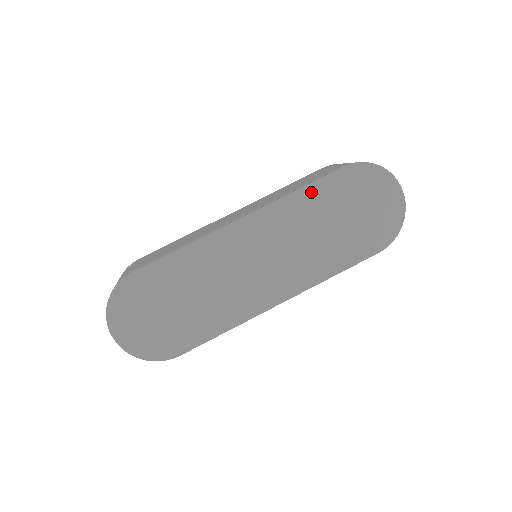
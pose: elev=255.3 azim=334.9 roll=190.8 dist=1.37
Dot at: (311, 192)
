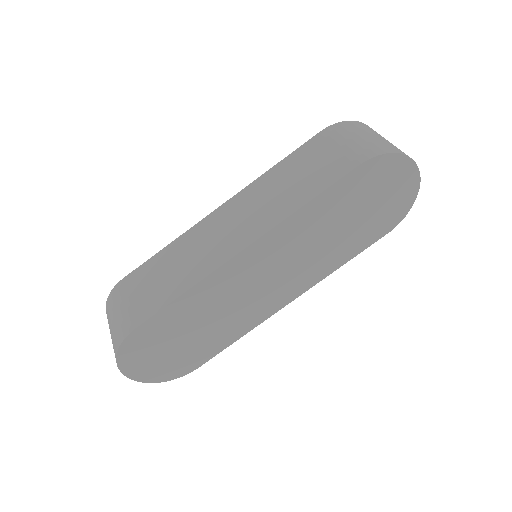
Dot at: (321, 202)
